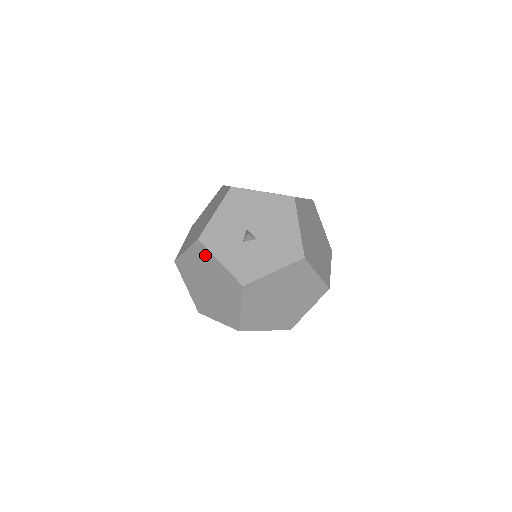
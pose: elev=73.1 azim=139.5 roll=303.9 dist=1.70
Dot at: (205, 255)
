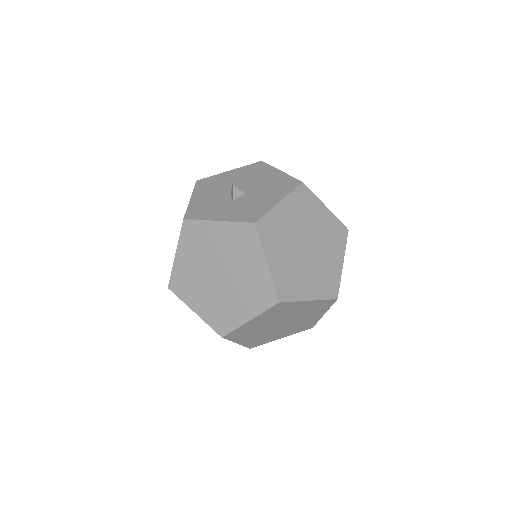
Dot at: (198, 232)
